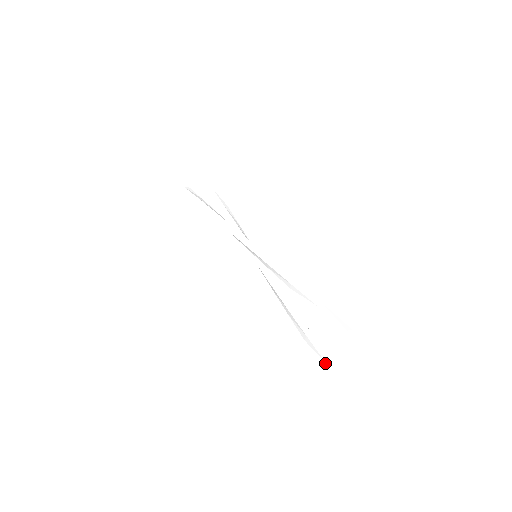
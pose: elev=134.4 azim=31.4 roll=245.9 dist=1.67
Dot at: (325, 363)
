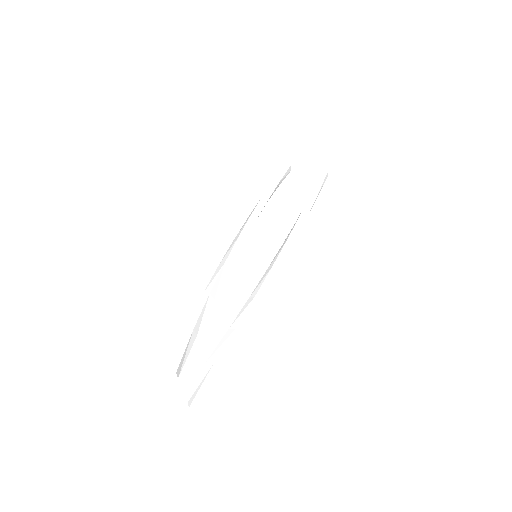
Dot at: (180, 399)
